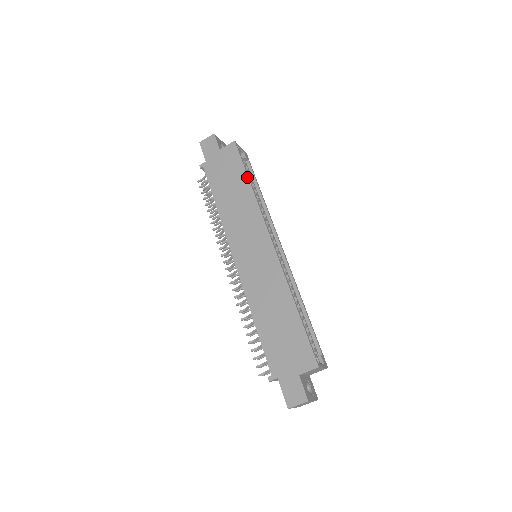
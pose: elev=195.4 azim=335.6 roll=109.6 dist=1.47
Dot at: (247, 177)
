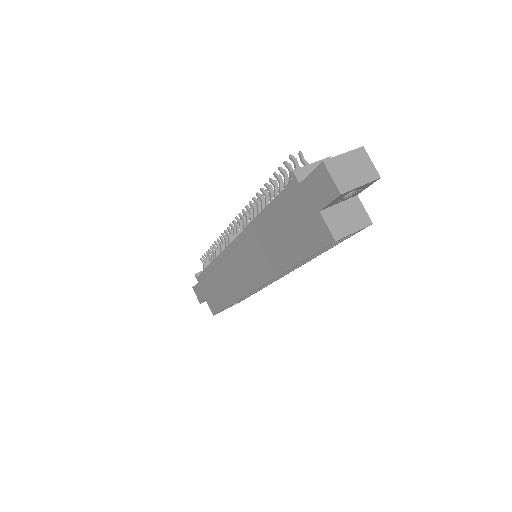
Dot at: (296, 264)
